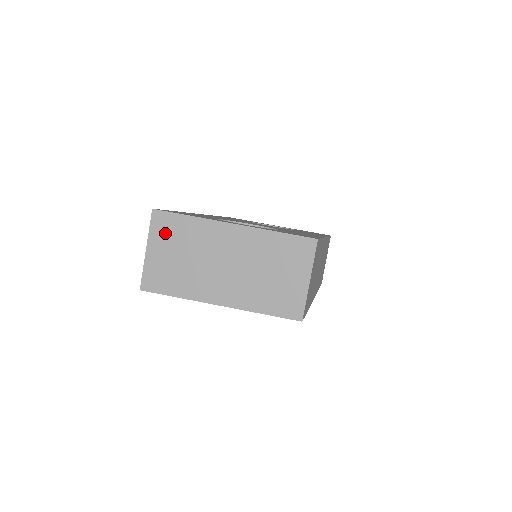
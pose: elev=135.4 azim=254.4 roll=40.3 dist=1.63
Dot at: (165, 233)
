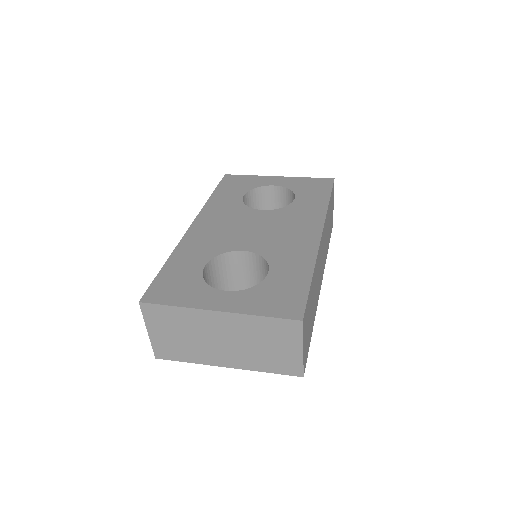
Dot at: (159, 320)
